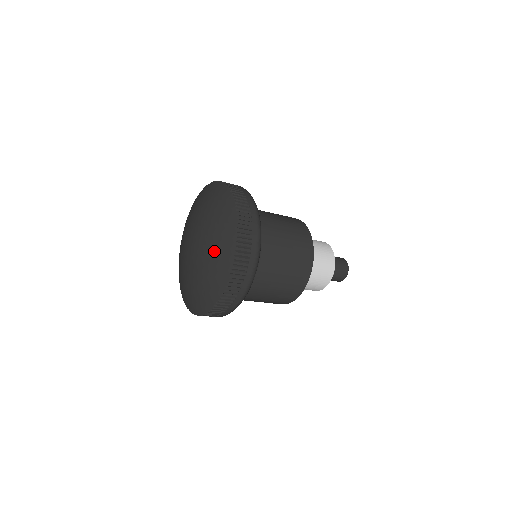
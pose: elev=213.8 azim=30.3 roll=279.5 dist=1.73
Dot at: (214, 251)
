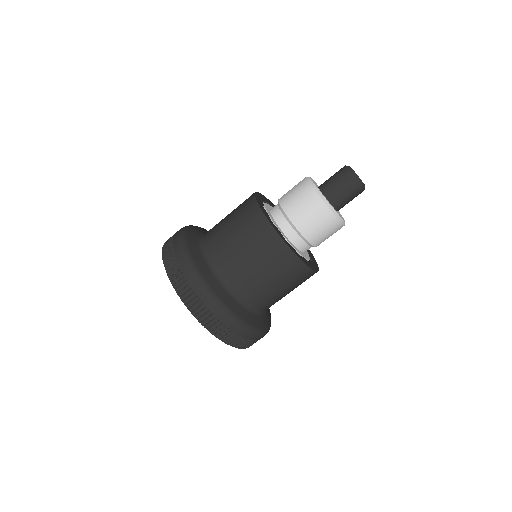
Dot at: occluded
